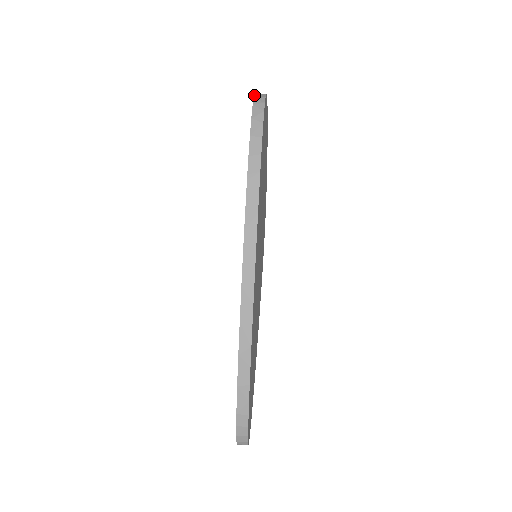
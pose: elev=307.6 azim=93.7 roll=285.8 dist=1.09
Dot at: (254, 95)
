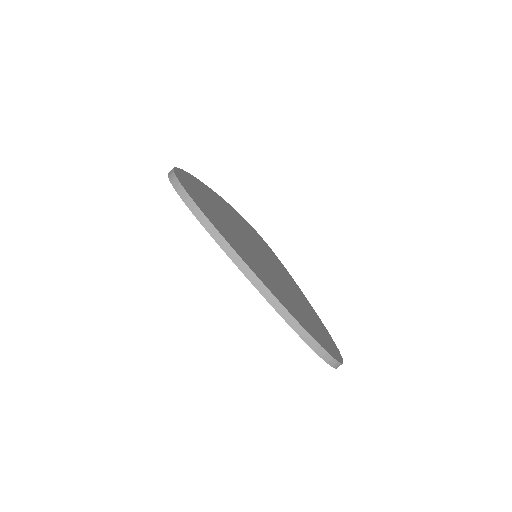
Dot at: (168, 176)
